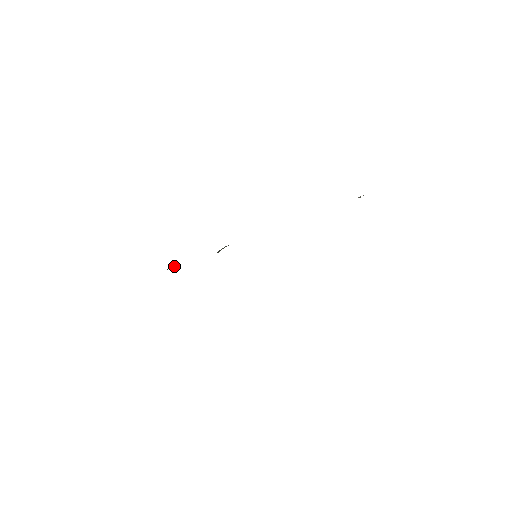
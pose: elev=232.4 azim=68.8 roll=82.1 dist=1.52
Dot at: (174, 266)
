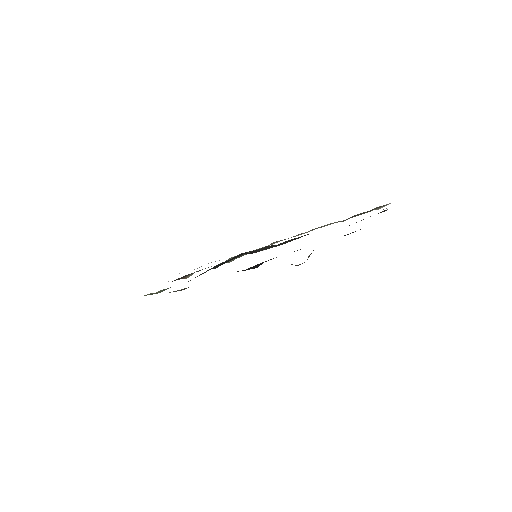
Dot at: (186, 276)
